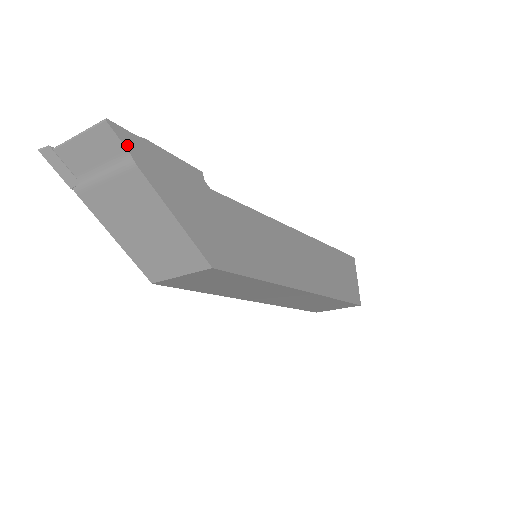
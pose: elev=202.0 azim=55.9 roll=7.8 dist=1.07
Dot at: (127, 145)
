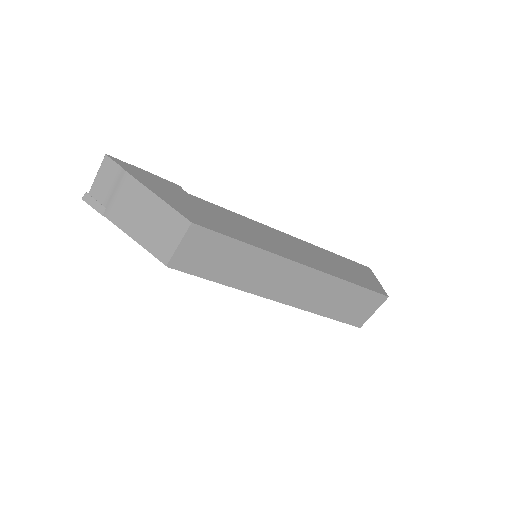
Dot at: (120, 165)
